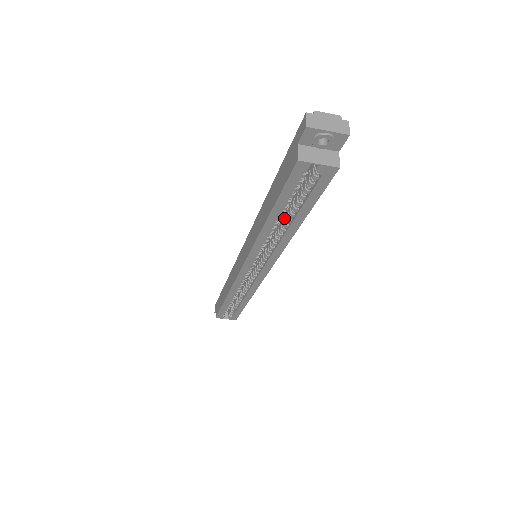
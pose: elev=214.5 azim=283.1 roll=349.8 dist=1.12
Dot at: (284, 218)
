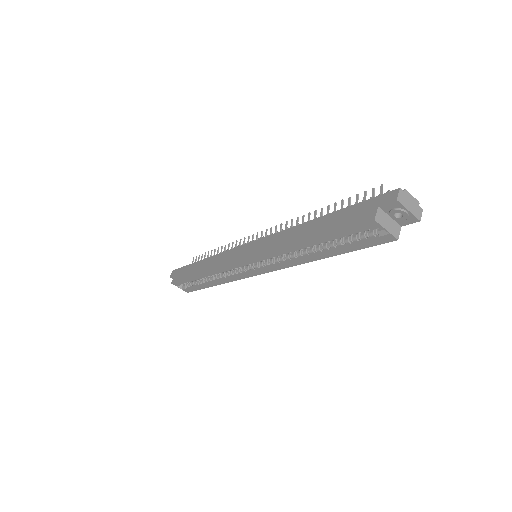
Dot at: occluded
